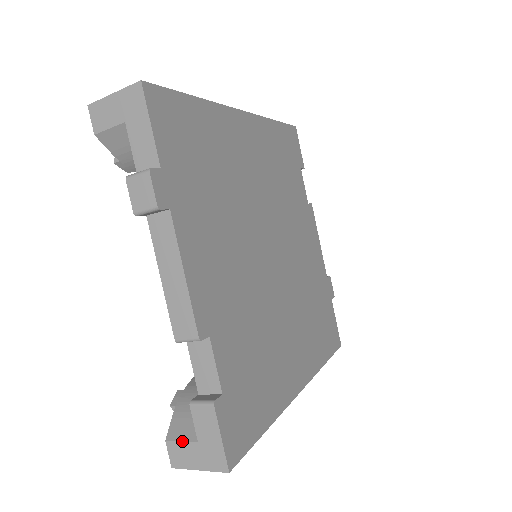
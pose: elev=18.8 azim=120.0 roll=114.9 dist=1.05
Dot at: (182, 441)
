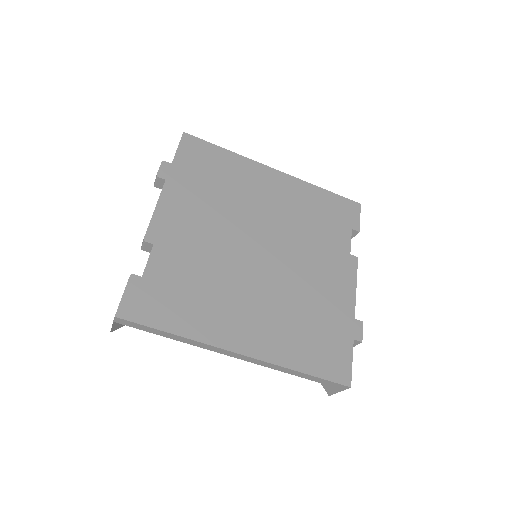
Dot at: occluded
